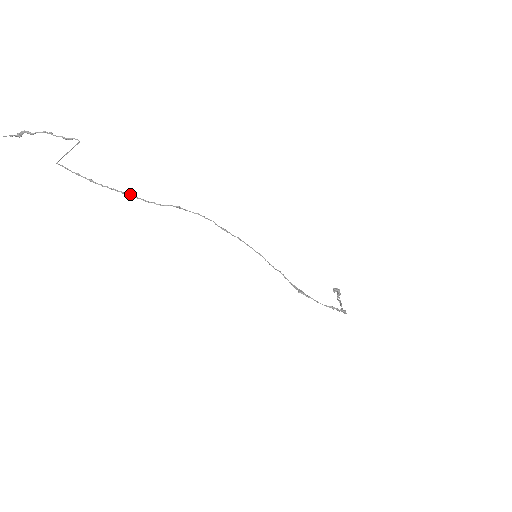
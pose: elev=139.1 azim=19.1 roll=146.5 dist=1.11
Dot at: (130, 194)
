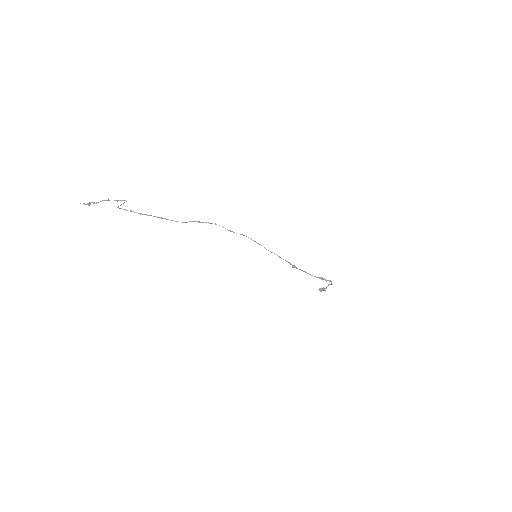
Dot at: occluded
